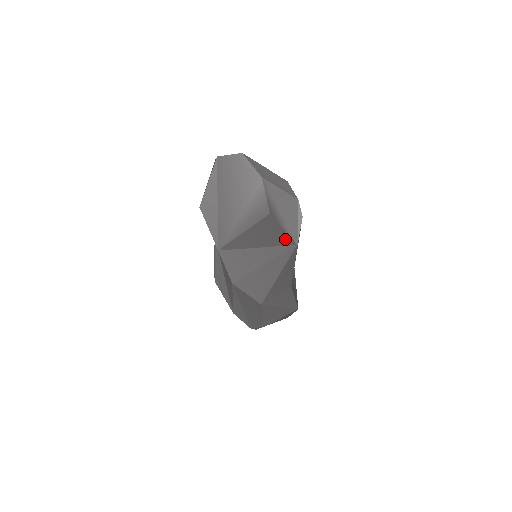
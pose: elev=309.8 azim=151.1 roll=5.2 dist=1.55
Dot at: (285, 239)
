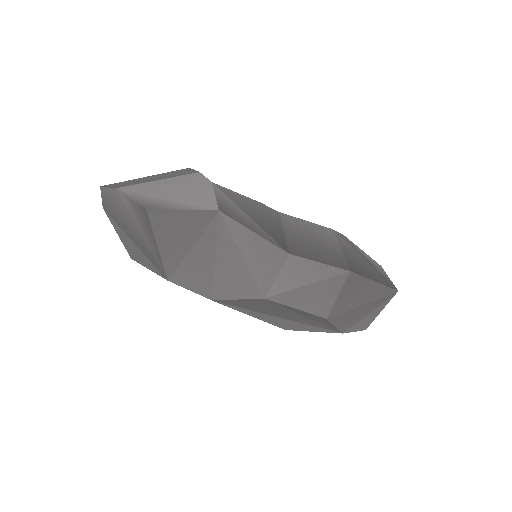
Dot at: (199, 217)
